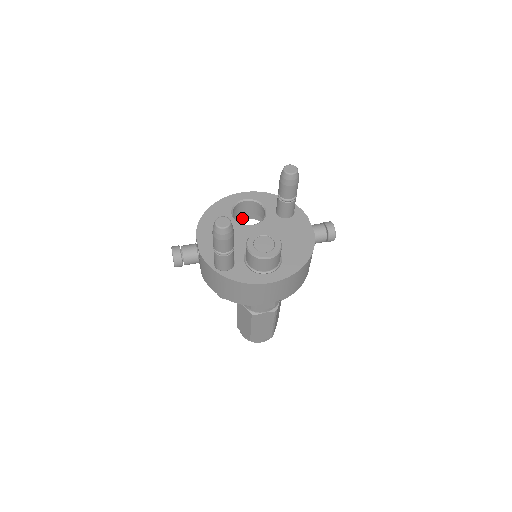
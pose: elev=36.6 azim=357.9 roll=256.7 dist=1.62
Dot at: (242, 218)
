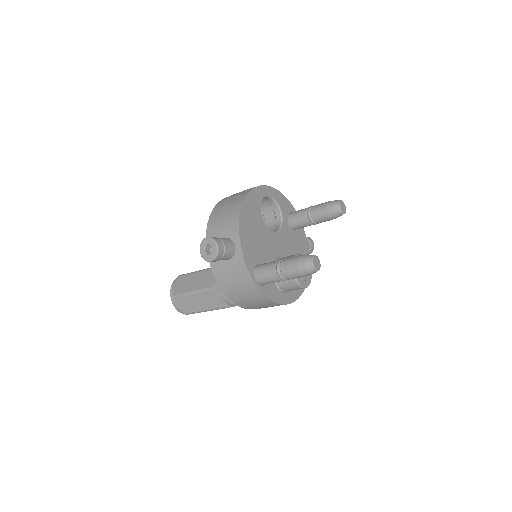
Dot at: occluded
